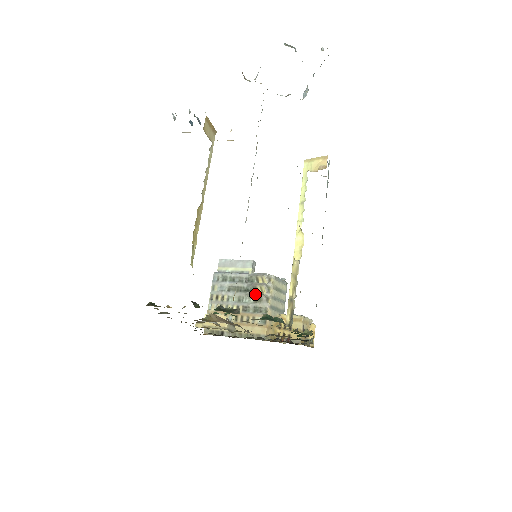
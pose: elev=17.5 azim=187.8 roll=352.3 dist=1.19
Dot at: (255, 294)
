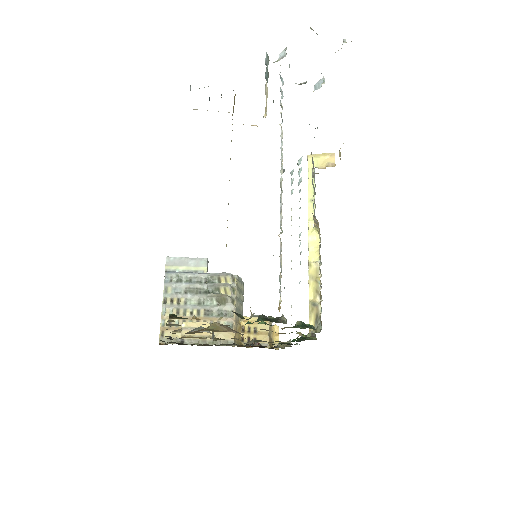
Dot at: (219, 296)
